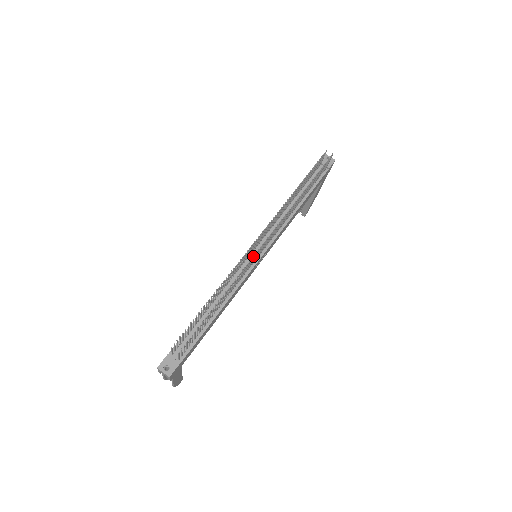
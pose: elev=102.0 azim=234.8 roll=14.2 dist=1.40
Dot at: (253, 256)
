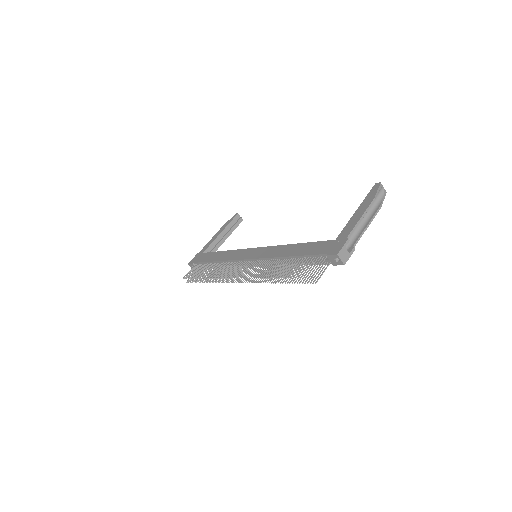
Dot at: (230, 281)
